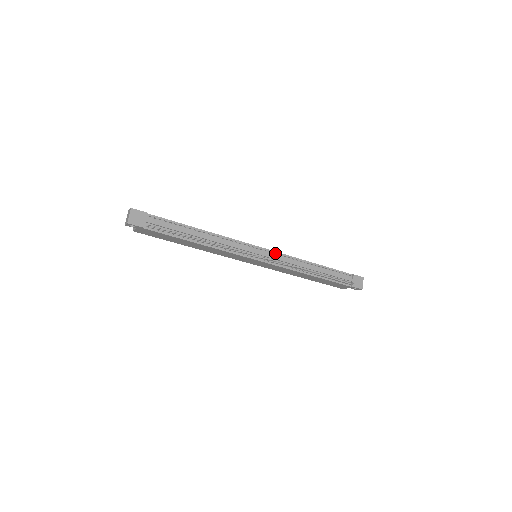
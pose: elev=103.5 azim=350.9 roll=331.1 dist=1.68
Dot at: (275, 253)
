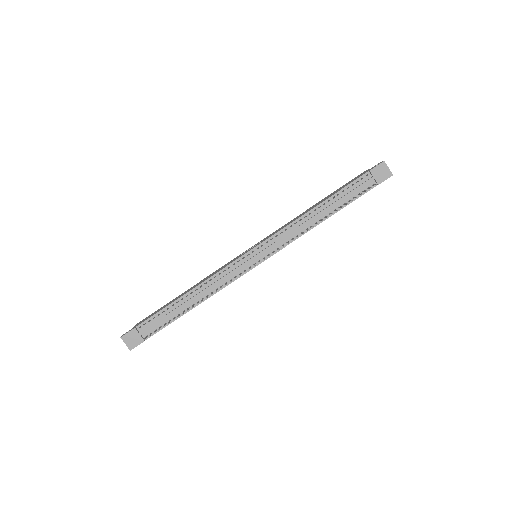
Dot at: (268, 240)
